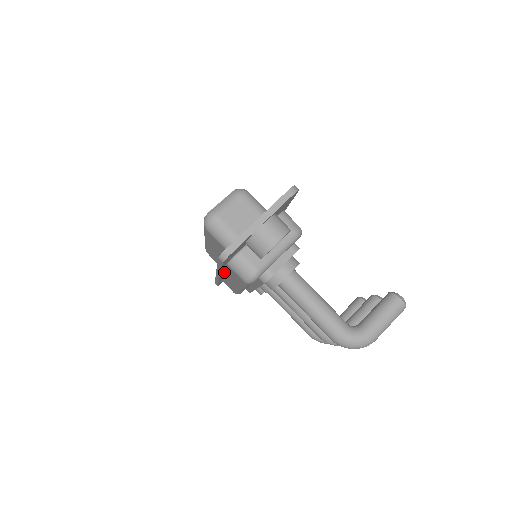
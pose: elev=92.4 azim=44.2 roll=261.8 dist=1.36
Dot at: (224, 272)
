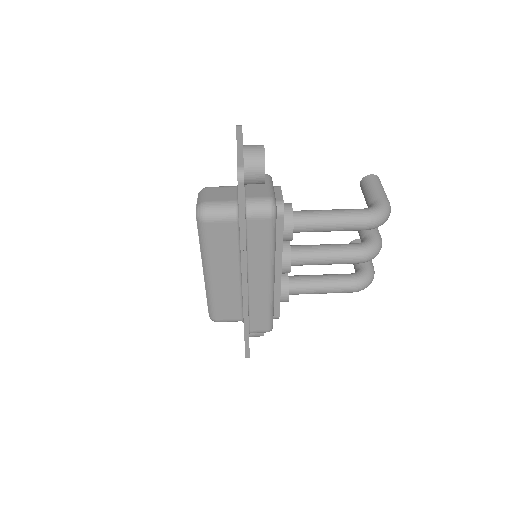
Dot at: (247, 269)
